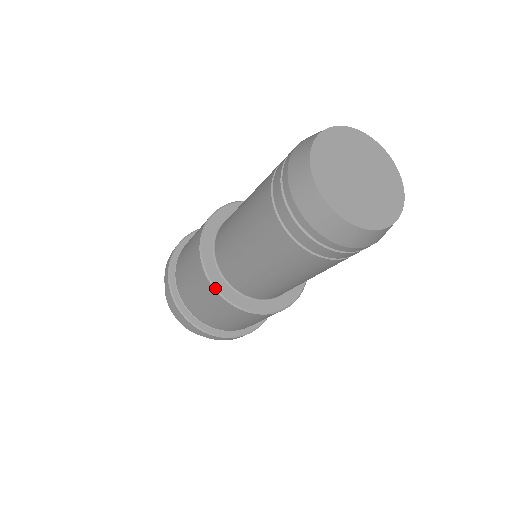
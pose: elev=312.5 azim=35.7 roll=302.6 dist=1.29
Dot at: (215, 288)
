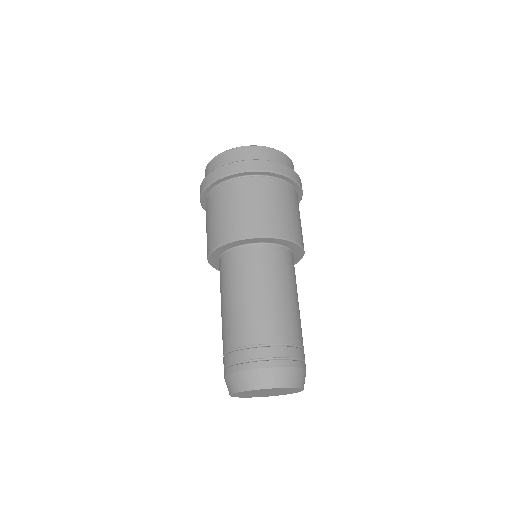
Dot at: (208, 260)
